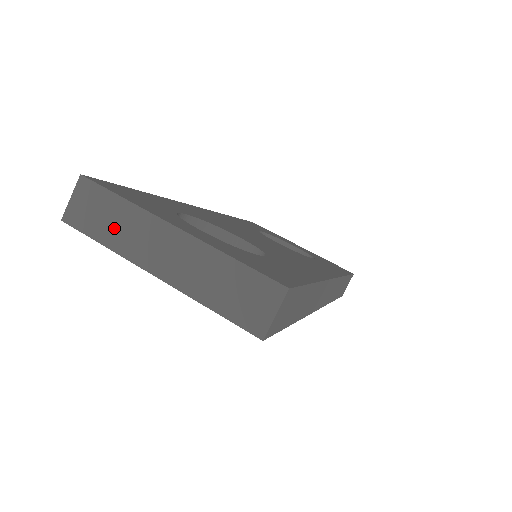
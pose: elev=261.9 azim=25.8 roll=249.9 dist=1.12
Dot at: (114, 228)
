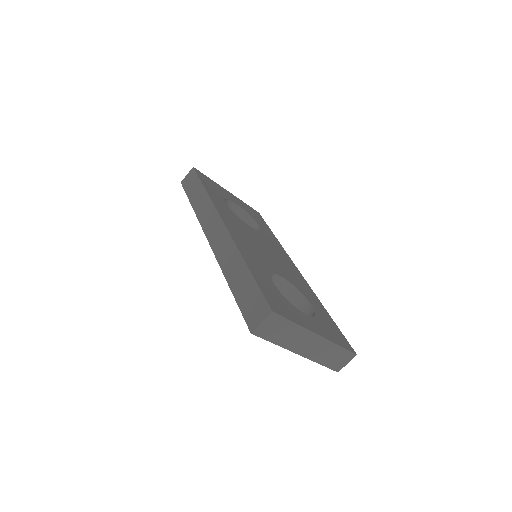
Dot at: (284, 336)
